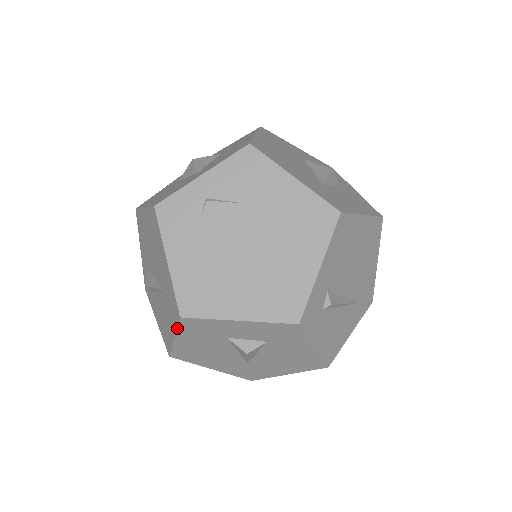
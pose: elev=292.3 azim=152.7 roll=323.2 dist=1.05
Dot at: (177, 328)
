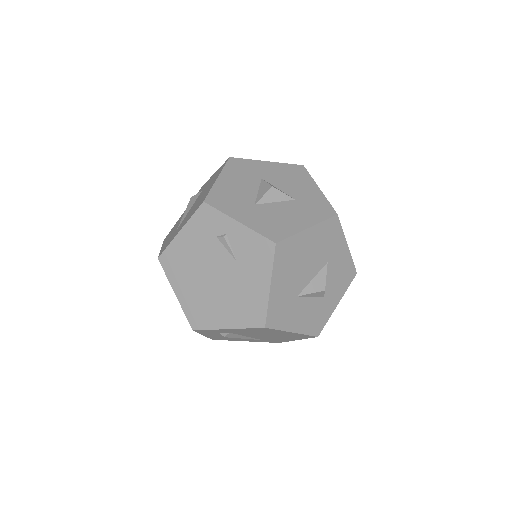
Dot at: (159, 253)
